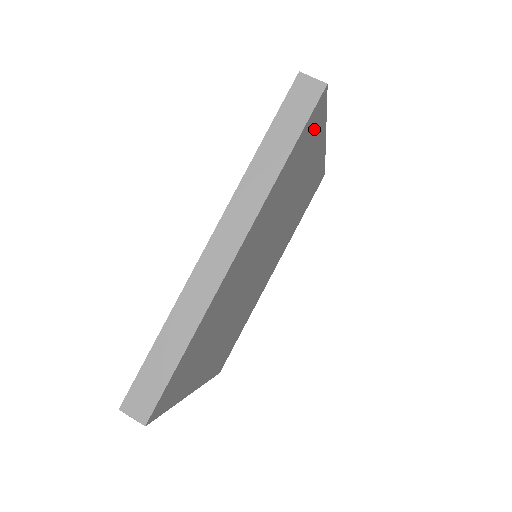
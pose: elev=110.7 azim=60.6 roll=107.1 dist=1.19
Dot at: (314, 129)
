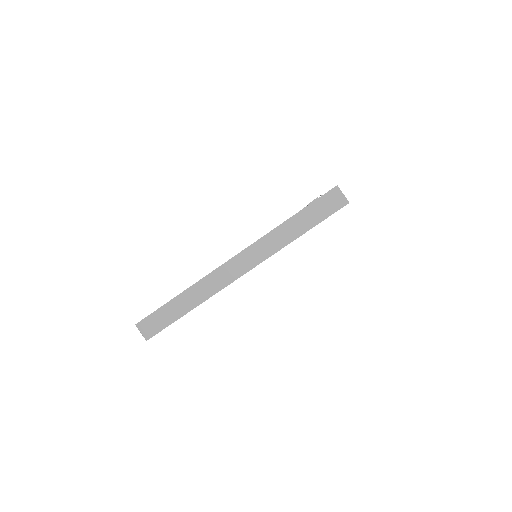
Dot at: occluded
